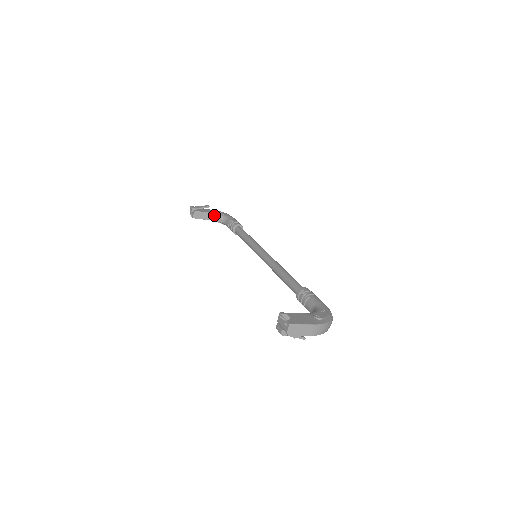
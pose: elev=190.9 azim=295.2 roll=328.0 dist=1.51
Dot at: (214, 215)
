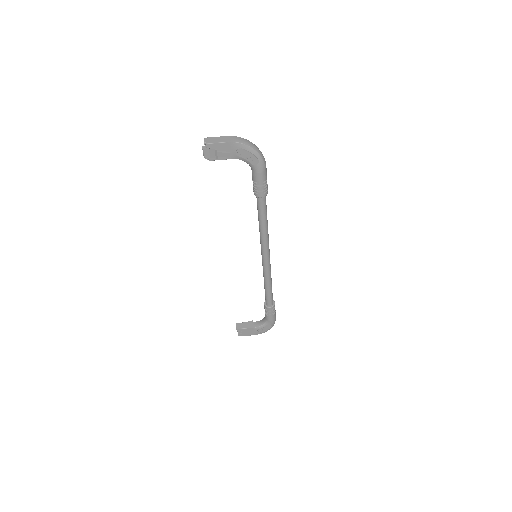
Dot at: (257, 322)
